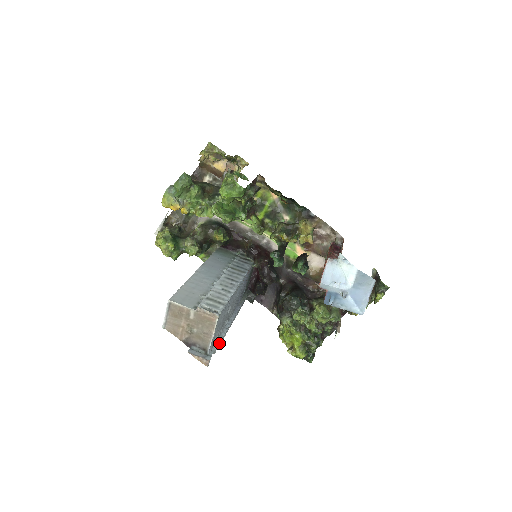
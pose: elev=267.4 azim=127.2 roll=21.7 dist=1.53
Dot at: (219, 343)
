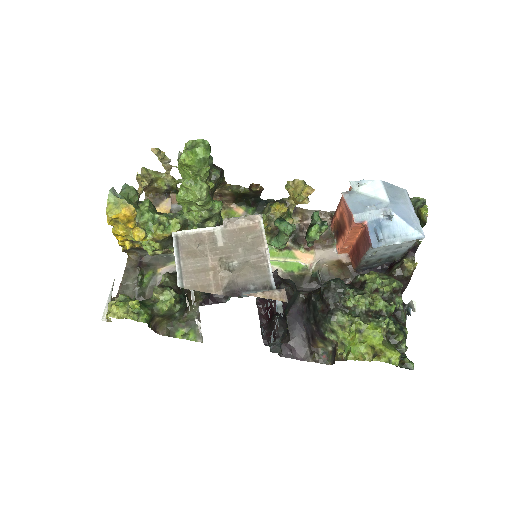
Dot at: occluded
